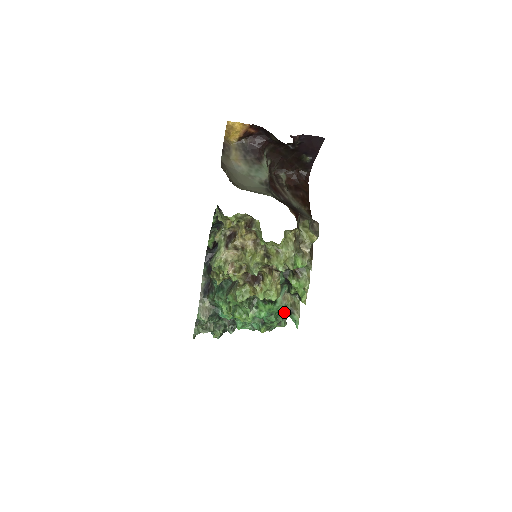
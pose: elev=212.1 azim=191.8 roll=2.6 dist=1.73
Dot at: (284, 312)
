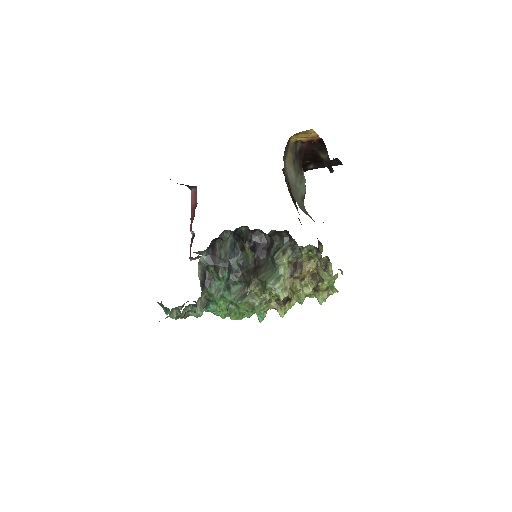
Dot at: occluded
